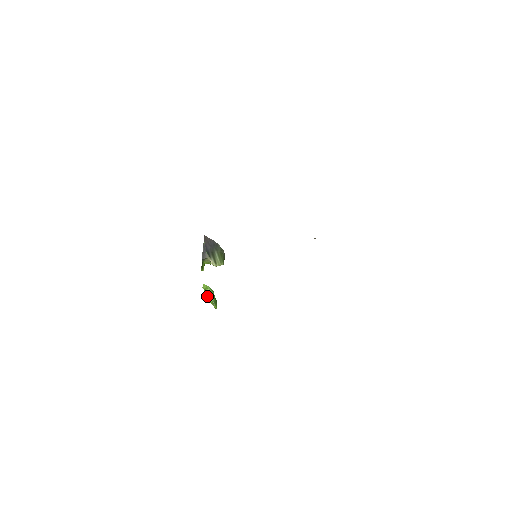
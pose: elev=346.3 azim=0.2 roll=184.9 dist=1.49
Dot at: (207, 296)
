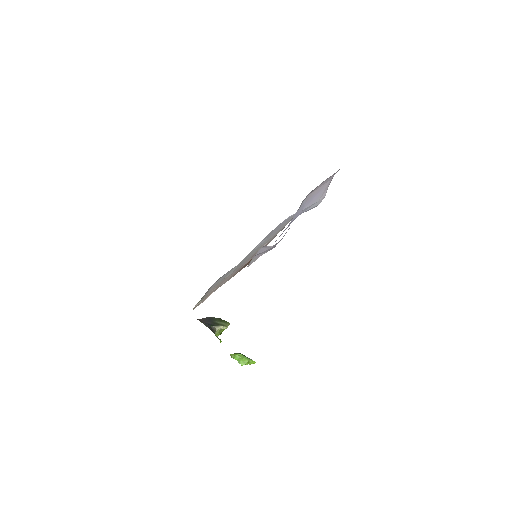
Dot at: (241, 361)
